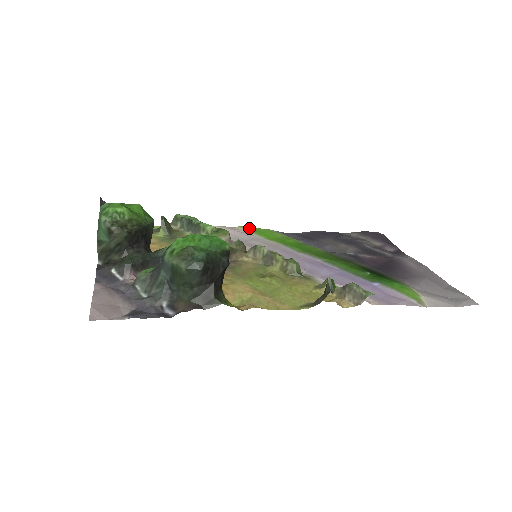
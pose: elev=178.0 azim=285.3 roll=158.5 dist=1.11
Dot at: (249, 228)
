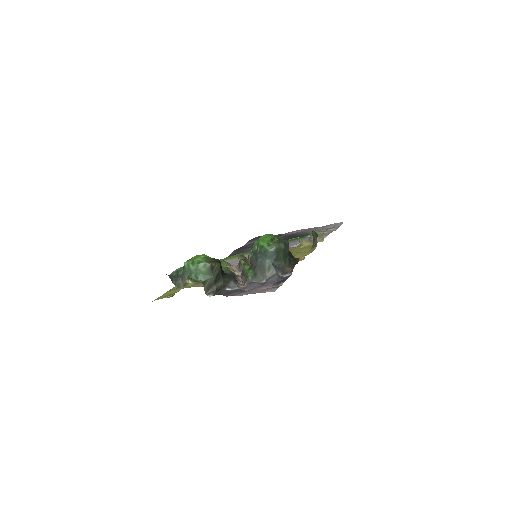
Dot at: occluded
